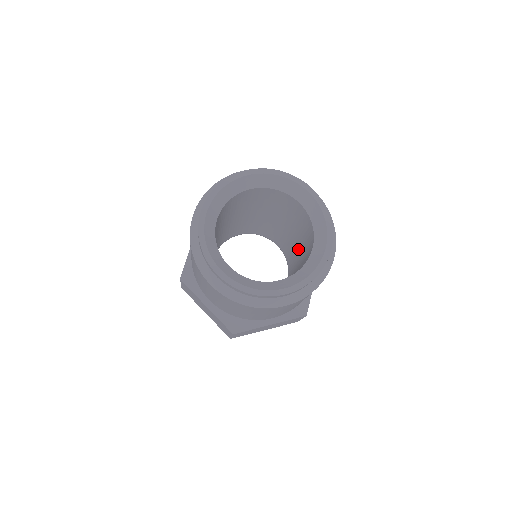
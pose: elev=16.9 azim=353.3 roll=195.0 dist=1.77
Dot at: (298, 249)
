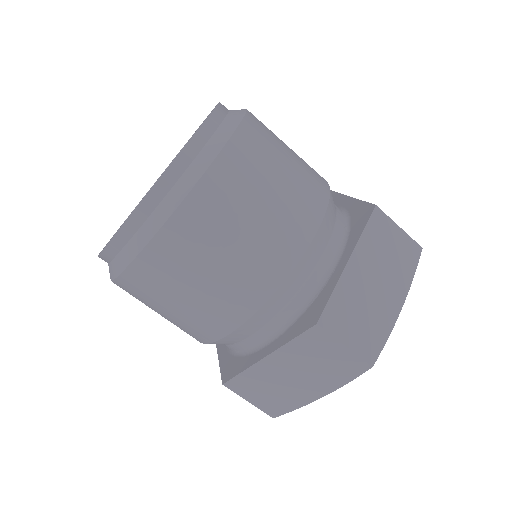
Dot at: occluded
